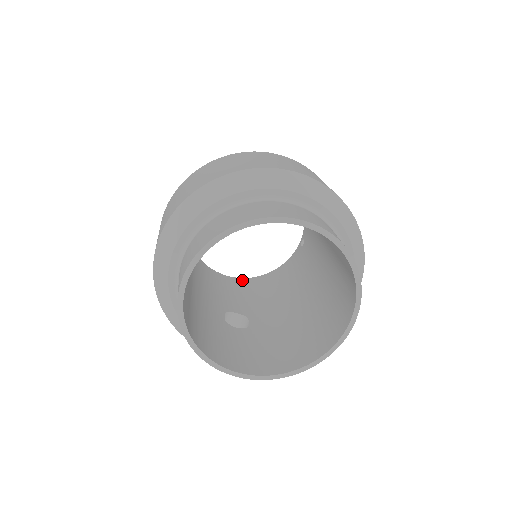
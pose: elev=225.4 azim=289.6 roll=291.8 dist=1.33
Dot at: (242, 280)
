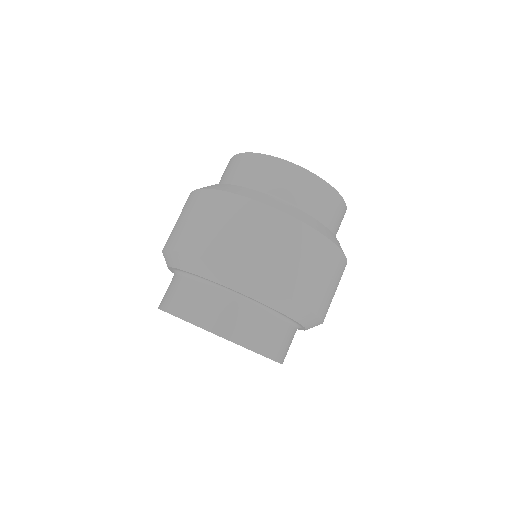
Dot at: occluded
